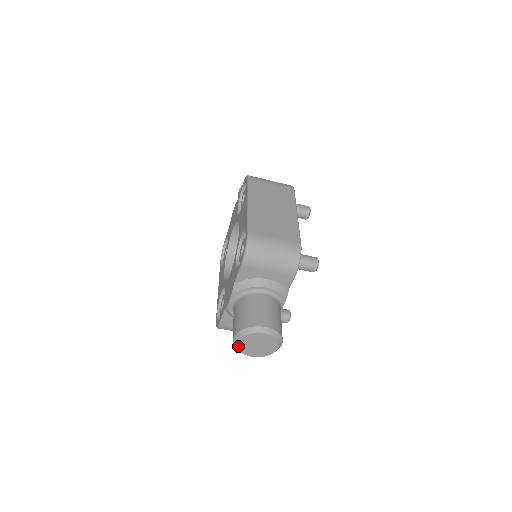
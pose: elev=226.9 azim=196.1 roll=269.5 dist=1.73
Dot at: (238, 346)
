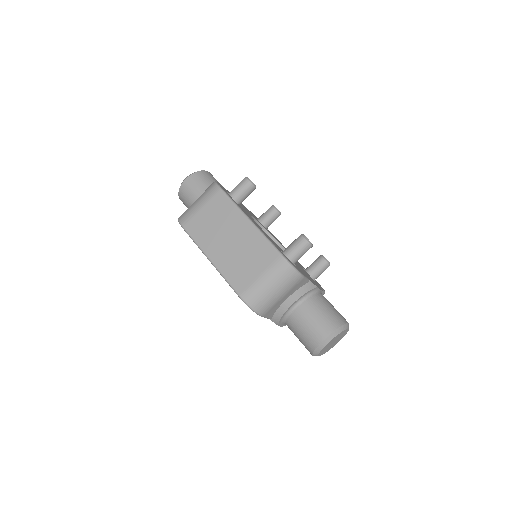
Dot at: occluded
